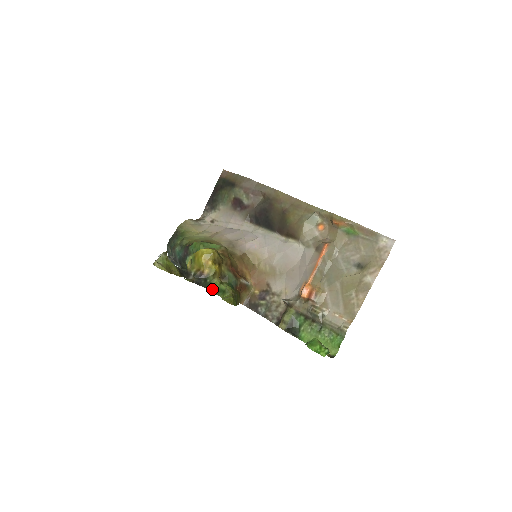
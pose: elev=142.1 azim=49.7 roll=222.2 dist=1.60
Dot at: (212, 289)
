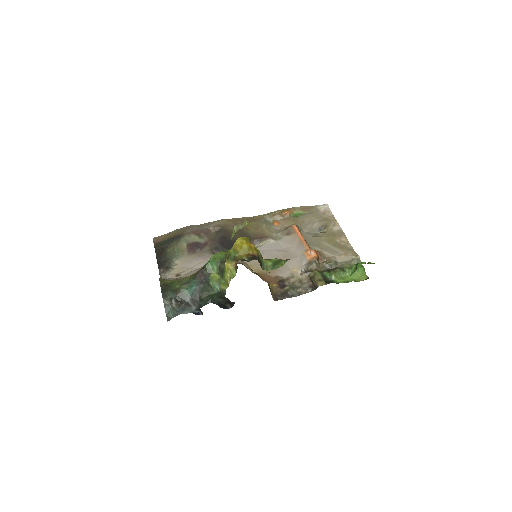
Dot at: (266, 268)
